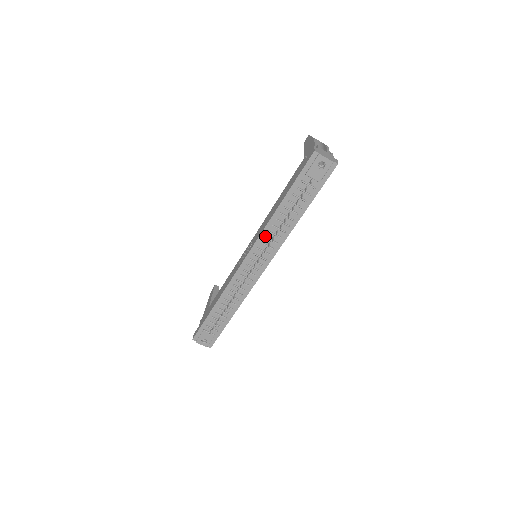
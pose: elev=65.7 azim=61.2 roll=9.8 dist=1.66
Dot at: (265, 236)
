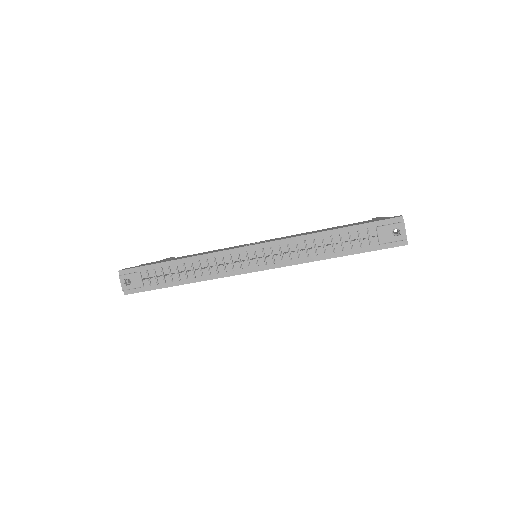
Dot at: (289, 243)
